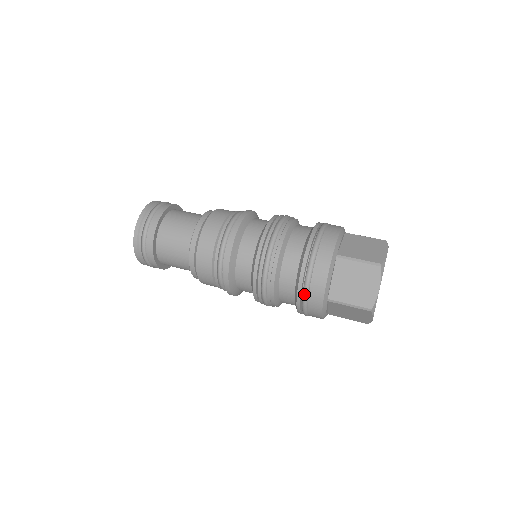
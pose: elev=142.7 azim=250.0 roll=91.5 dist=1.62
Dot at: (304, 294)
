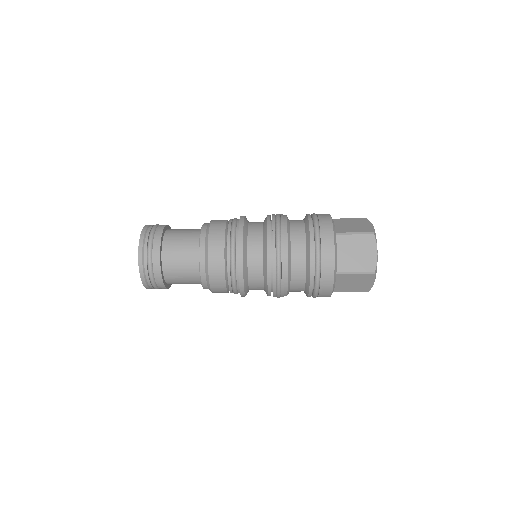
Dot at: (316, 227)
